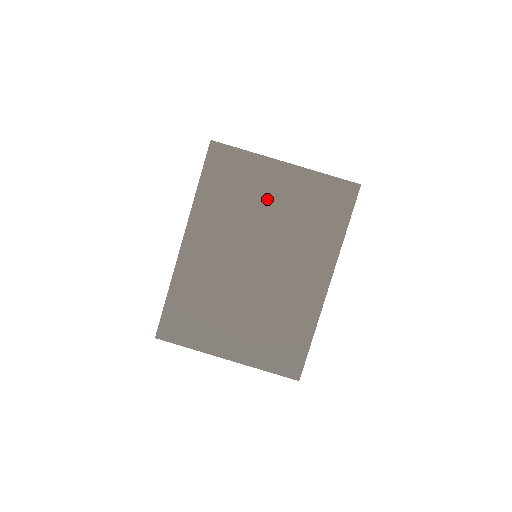
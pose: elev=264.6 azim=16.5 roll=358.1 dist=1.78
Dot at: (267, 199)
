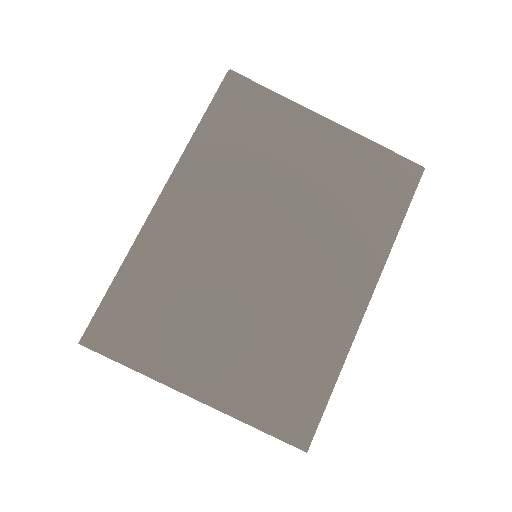
Dot at: (296, 161)
